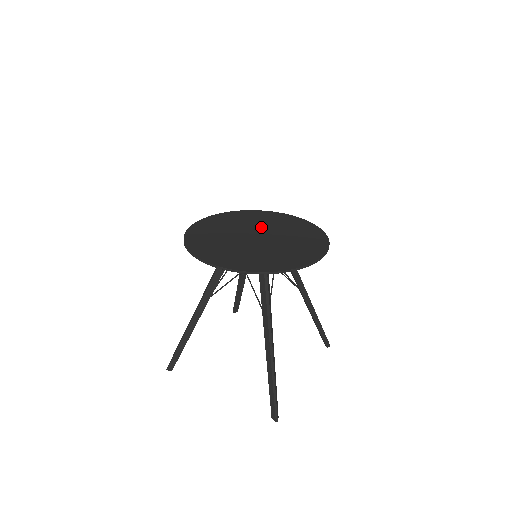
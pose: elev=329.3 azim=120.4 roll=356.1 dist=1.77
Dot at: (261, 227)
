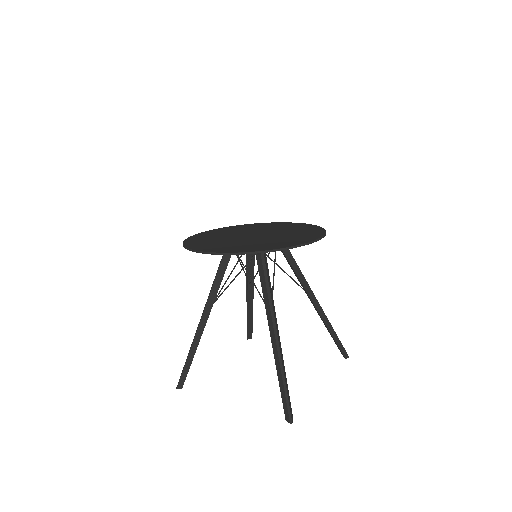
Dot at: (259, 230)
